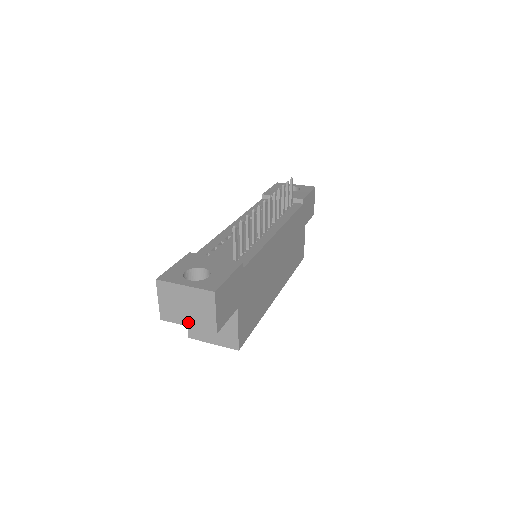
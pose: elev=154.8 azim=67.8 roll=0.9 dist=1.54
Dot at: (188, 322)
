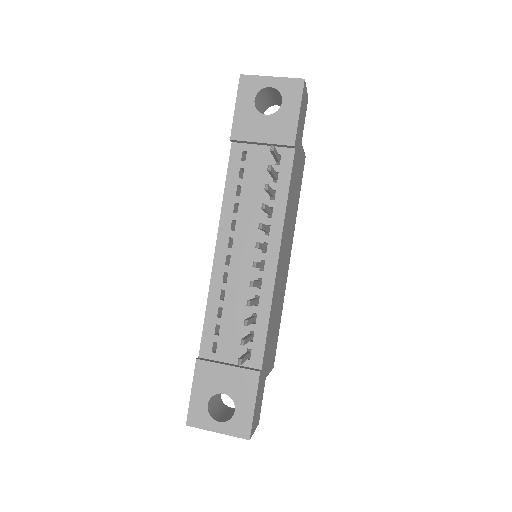
Dot at: occluded
